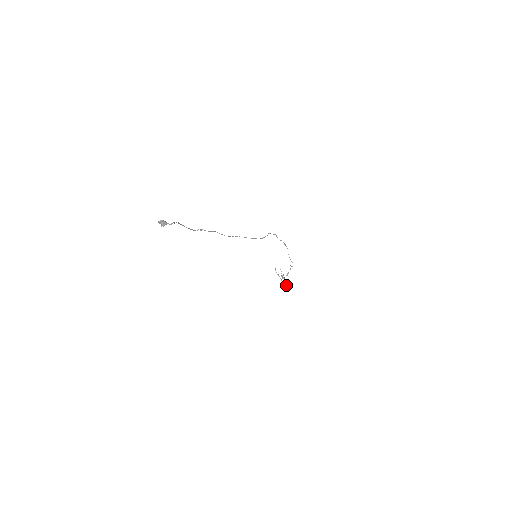
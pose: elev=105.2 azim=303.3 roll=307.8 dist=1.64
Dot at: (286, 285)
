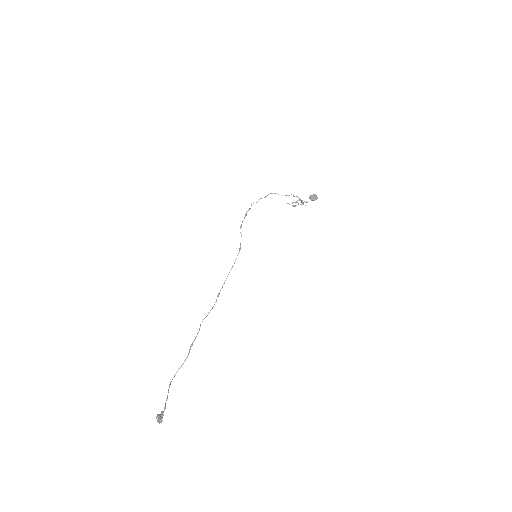
Dot at: occluded
